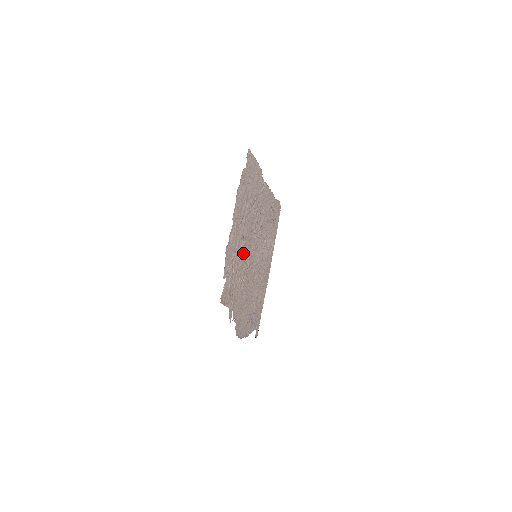
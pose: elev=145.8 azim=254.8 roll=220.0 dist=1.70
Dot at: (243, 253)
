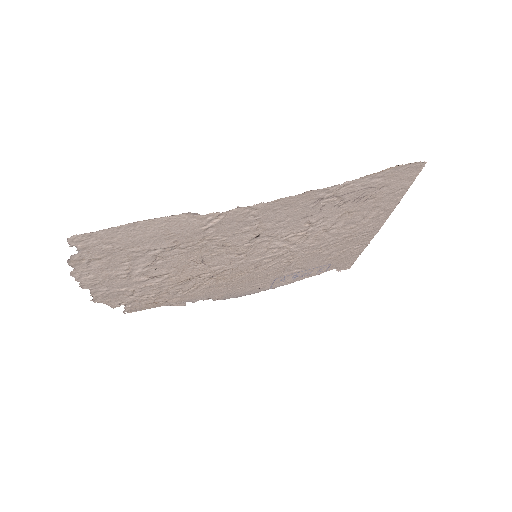
Dot at: (172, 280)
